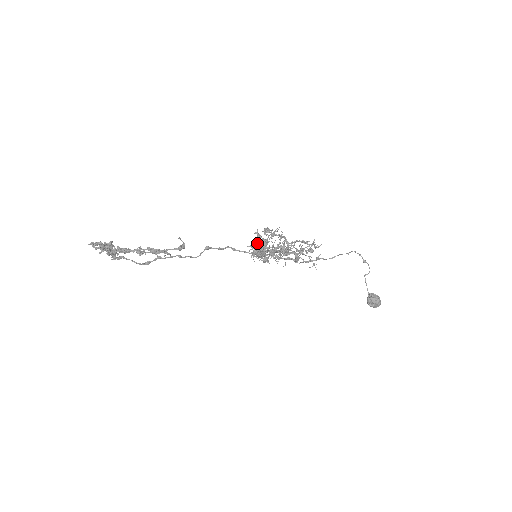
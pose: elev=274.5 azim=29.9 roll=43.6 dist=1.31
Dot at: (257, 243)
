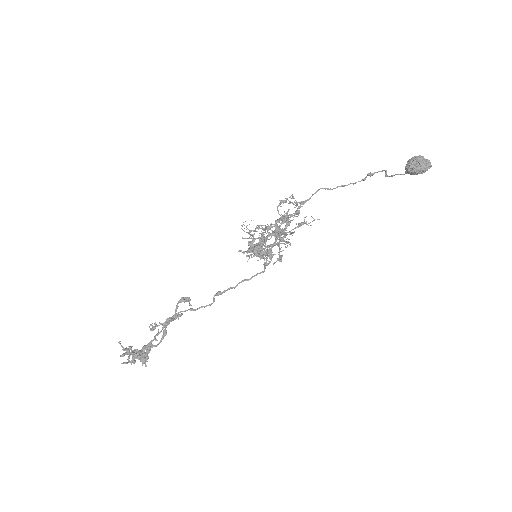
Dot at: occluded
